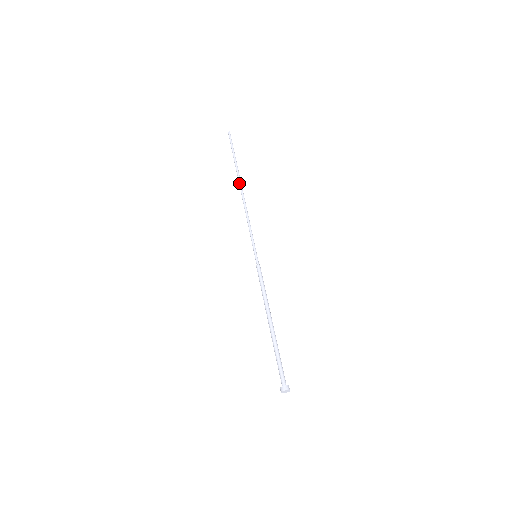
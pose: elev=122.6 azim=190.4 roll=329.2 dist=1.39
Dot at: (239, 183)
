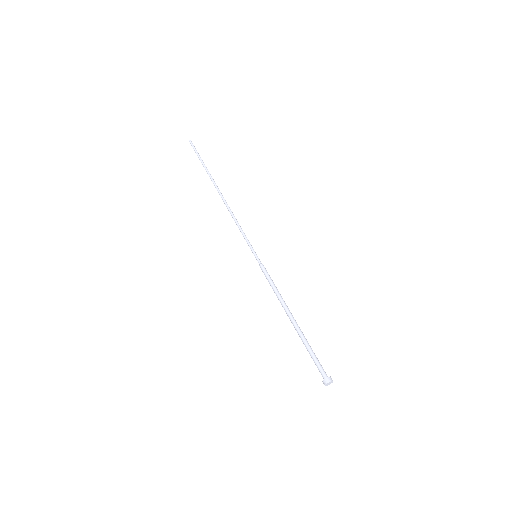
Dot at: (216, 187)
